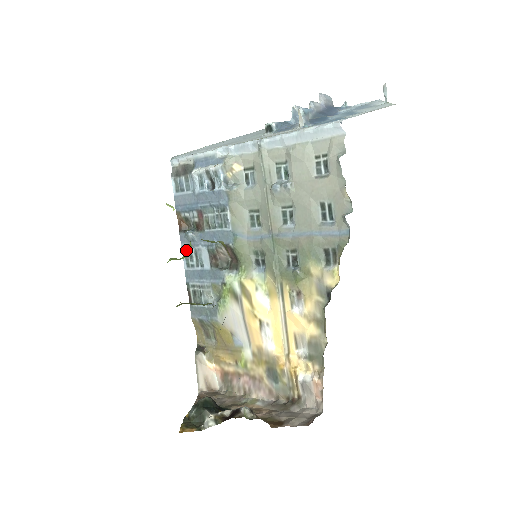
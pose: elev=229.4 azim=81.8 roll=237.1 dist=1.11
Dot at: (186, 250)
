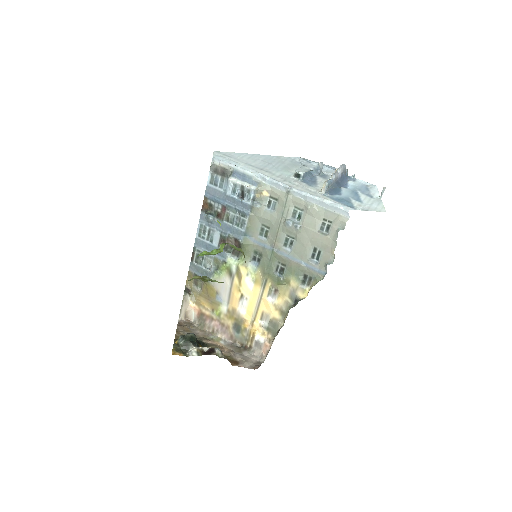
Dot at: (202, 225)
